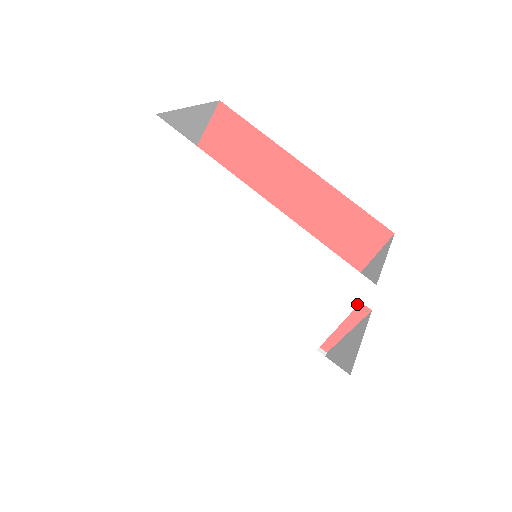
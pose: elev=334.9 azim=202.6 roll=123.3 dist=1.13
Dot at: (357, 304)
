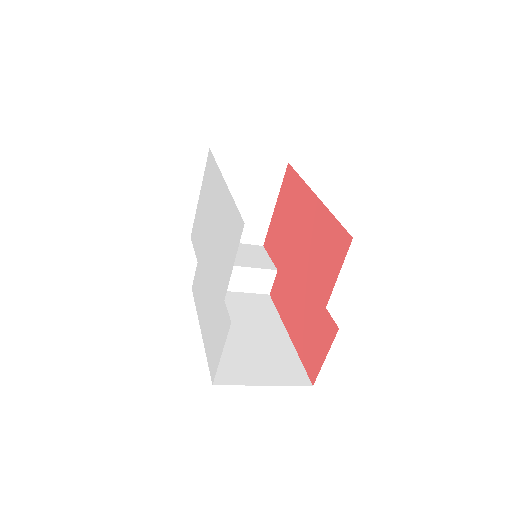
Dot at: (238, 246)
